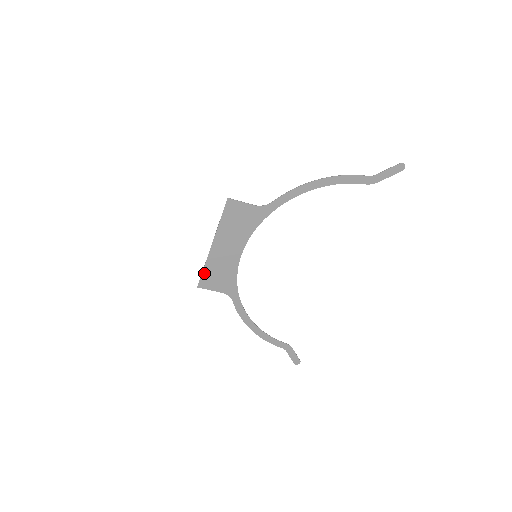
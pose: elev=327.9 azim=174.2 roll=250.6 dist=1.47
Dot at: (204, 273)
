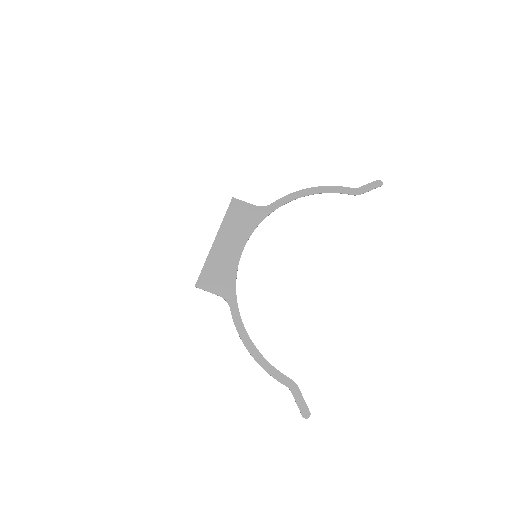
Dot at: (204, 270)
